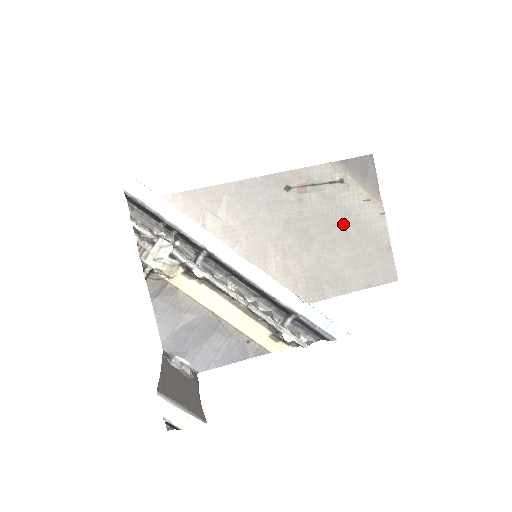
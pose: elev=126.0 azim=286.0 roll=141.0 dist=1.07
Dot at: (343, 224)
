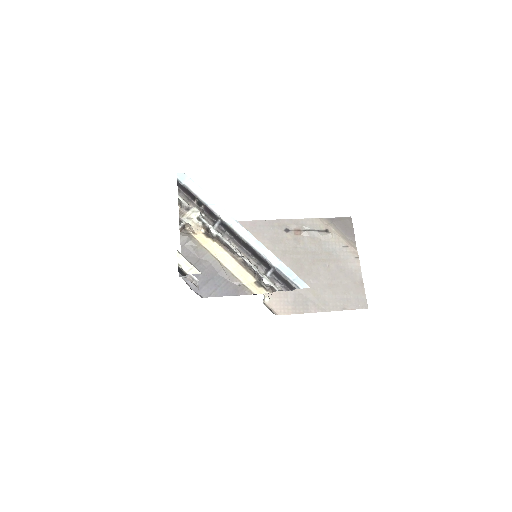
Dot at: (326, 260)
